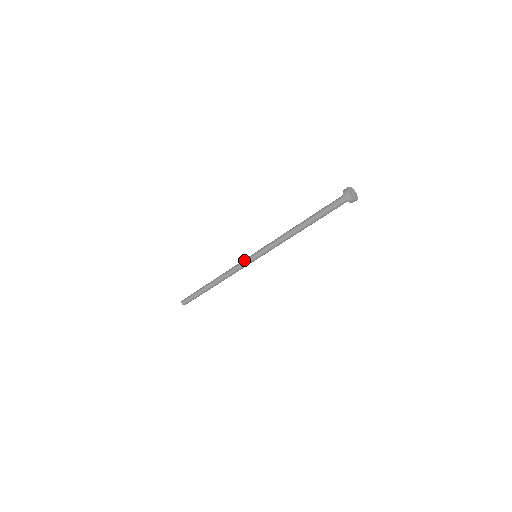
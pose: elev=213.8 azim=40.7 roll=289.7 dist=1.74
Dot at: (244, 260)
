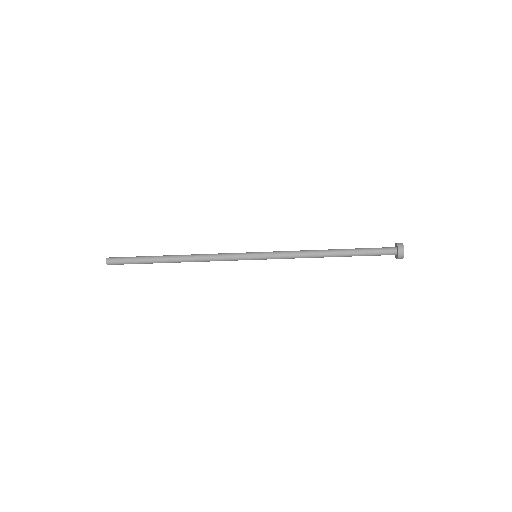
Dot at: (239, 256)
